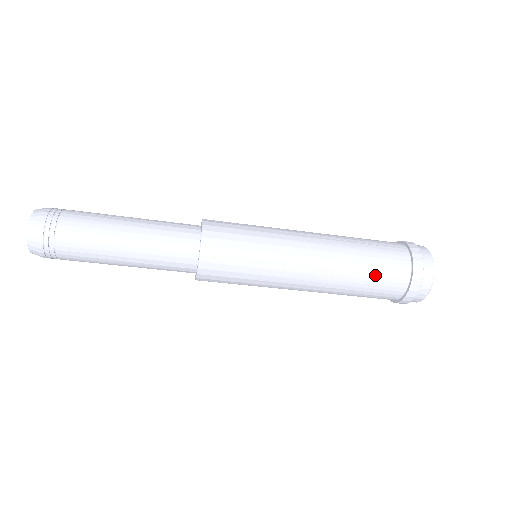
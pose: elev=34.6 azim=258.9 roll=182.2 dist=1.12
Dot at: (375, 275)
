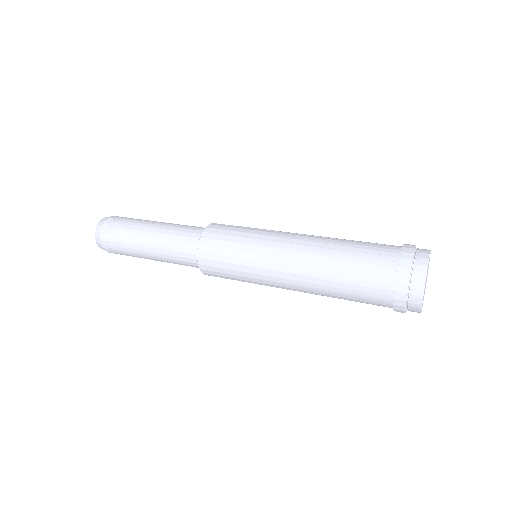
Dot at: occluded
